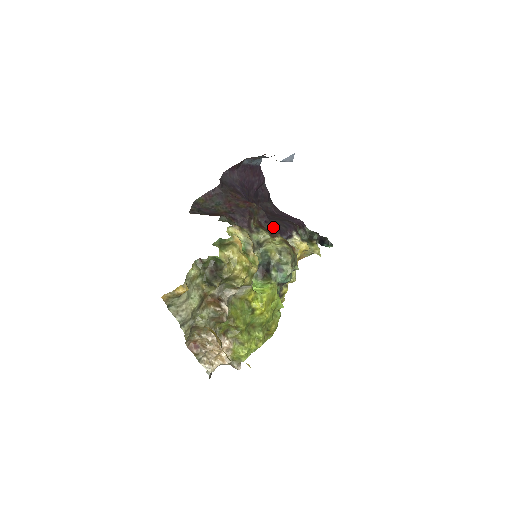
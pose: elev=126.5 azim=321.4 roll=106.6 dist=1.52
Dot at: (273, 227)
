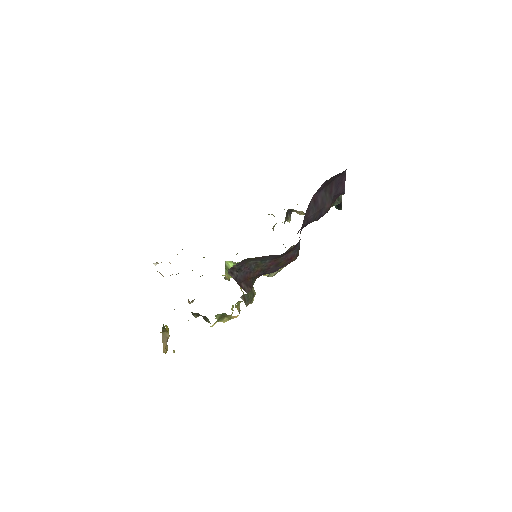
Dot at: occluded
